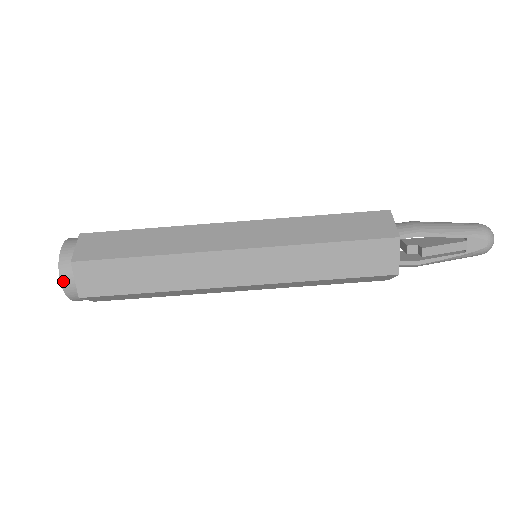
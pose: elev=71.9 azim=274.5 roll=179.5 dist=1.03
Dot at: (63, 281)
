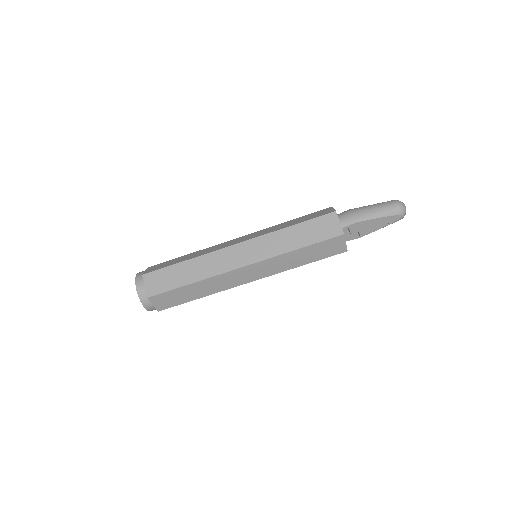
Dot at: (146, 307)
